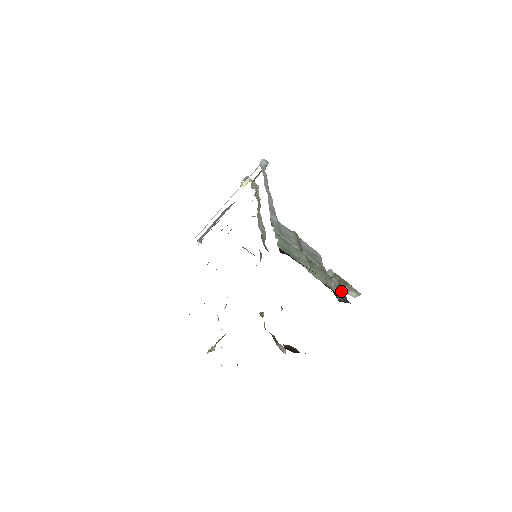
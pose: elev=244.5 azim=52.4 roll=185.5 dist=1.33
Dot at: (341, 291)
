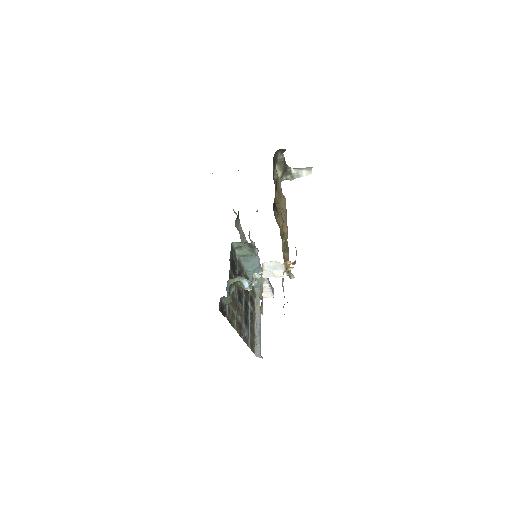
Dot at: (279, 159)
